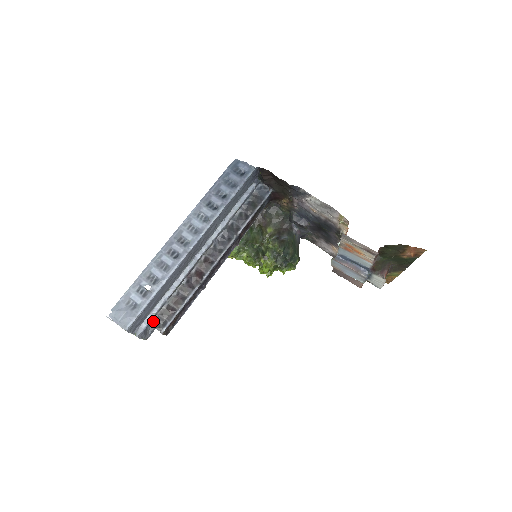
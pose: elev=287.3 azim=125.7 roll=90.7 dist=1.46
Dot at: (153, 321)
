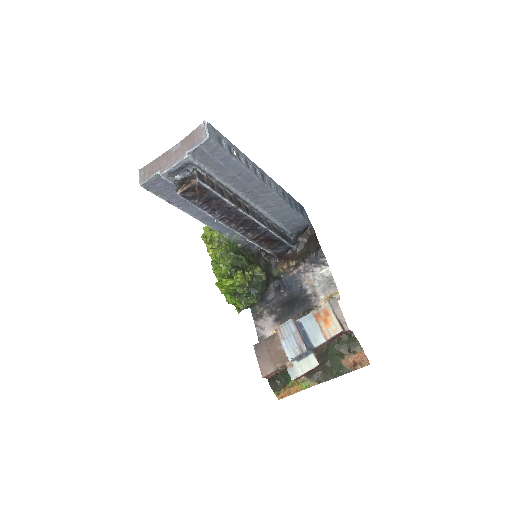
Dot at: (199, 171)
